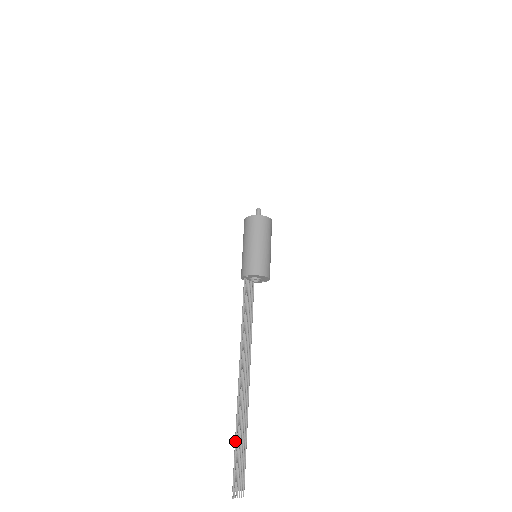
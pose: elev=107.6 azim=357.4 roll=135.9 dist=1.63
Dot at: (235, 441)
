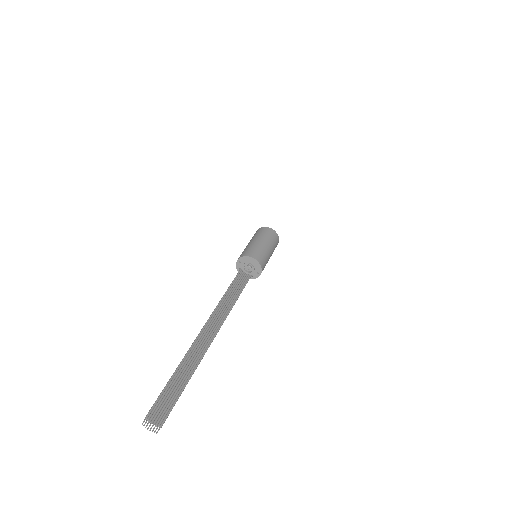
Dot at: (172, 375)
